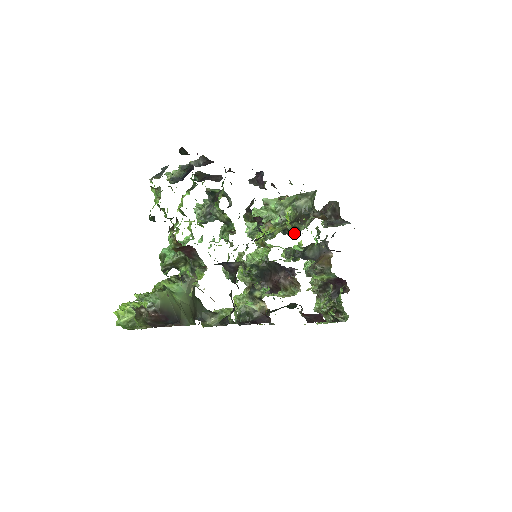
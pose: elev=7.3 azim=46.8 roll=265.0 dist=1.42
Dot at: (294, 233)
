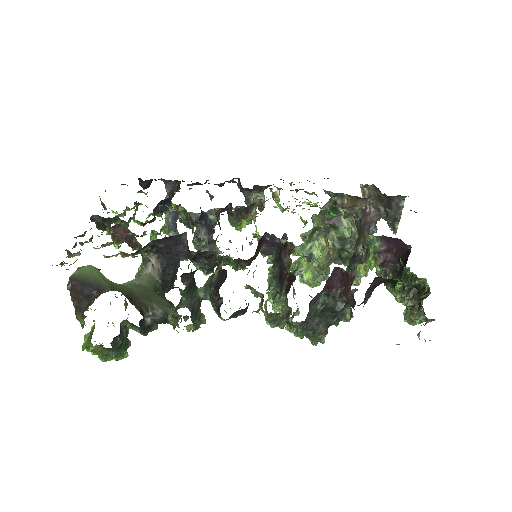
Dot at: occluded
